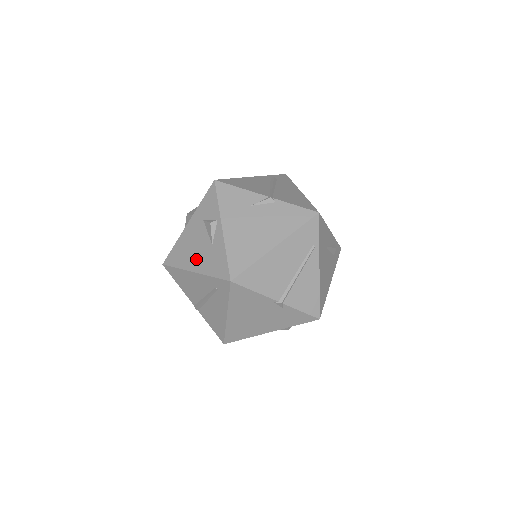
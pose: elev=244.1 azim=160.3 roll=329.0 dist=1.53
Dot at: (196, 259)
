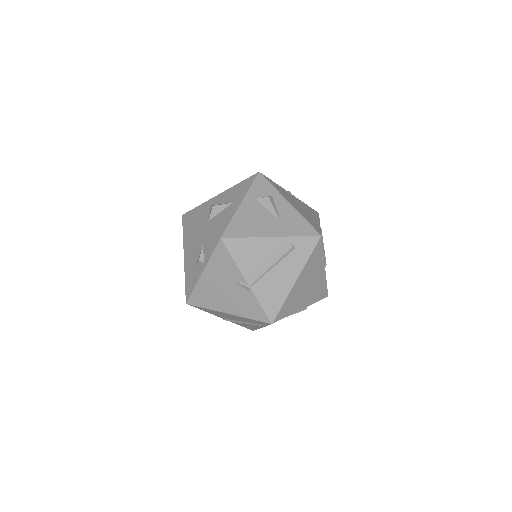
Dot at: (188, 256)
